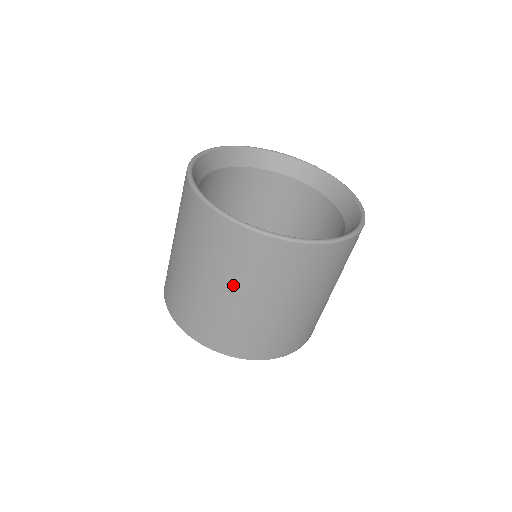
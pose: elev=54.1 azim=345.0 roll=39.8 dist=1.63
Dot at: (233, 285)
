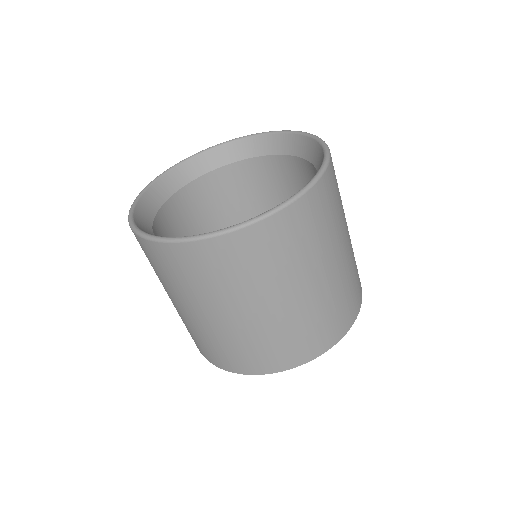
Dot at: (229, 302)
